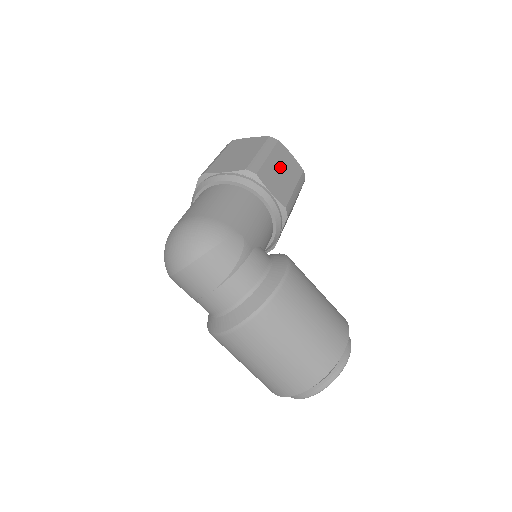
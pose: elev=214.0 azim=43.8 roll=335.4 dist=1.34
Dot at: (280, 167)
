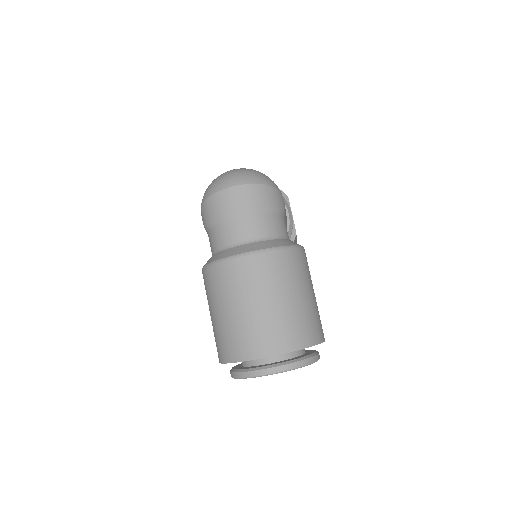
Dot at: occluded
